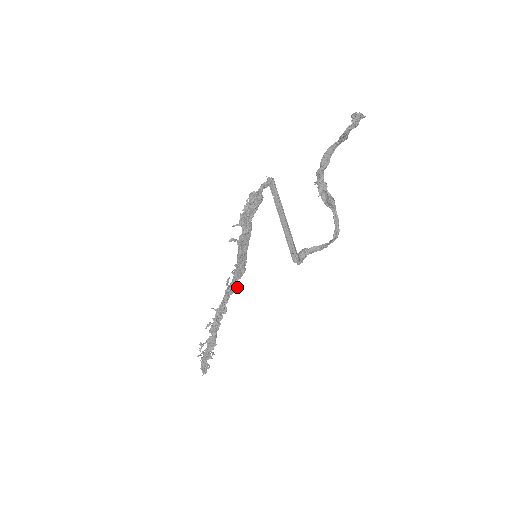
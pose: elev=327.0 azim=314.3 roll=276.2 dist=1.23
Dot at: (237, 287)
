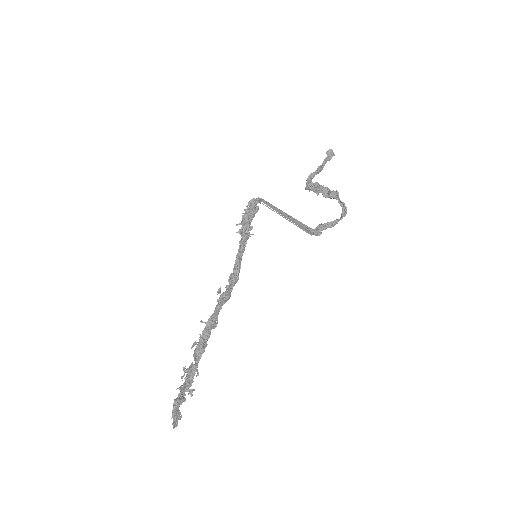
Dot at: (230, 296)
